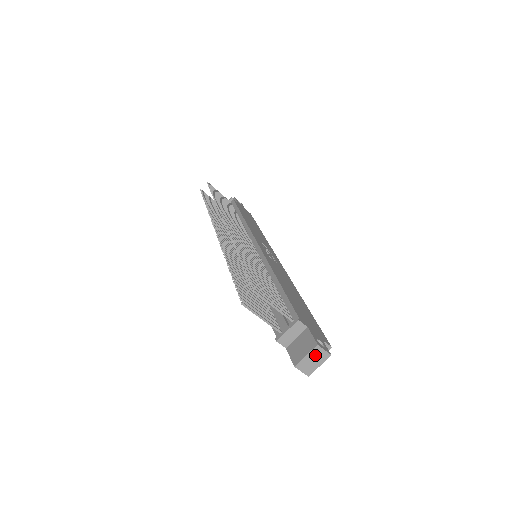
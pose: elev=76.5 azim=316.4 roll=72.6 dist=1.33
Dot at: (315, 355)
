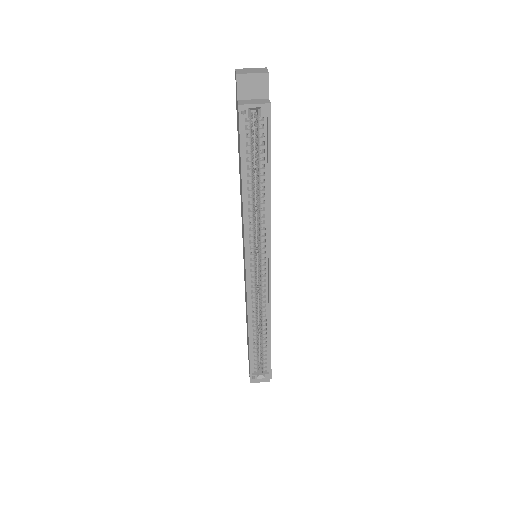
Dot at: (257, 70)
